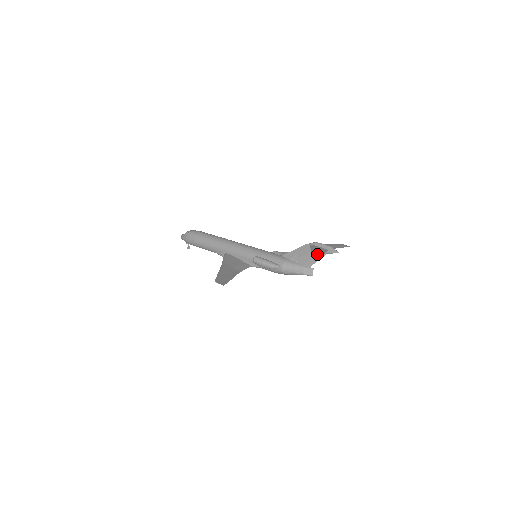
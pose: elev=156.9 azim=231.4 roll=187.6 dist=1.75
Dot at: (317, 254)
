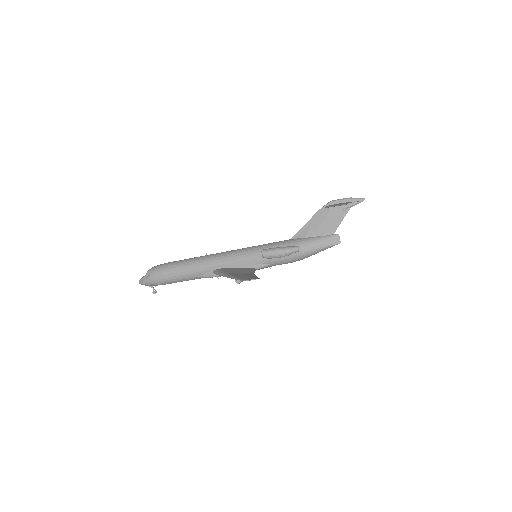
Dot at: (350, 202)
